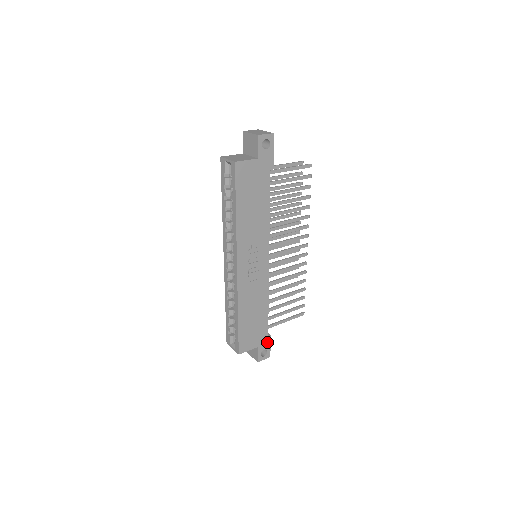
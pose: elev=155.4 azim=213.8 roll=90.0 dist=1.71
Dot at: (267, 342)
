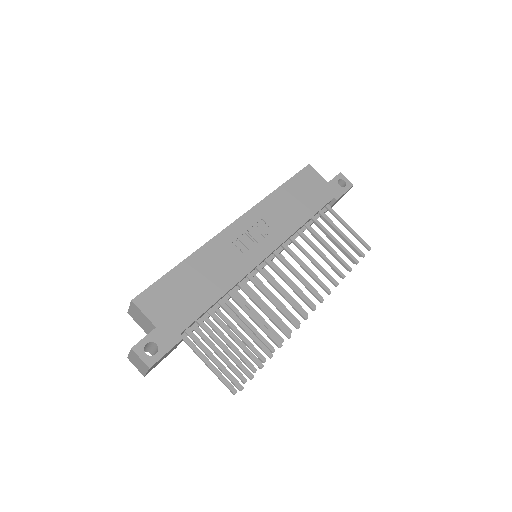
Dot at: (171, 340)
